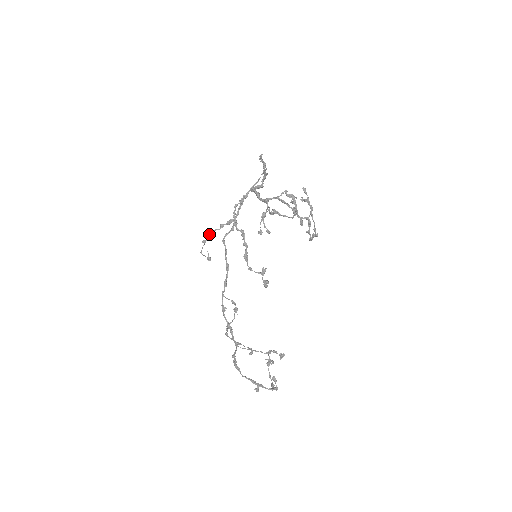
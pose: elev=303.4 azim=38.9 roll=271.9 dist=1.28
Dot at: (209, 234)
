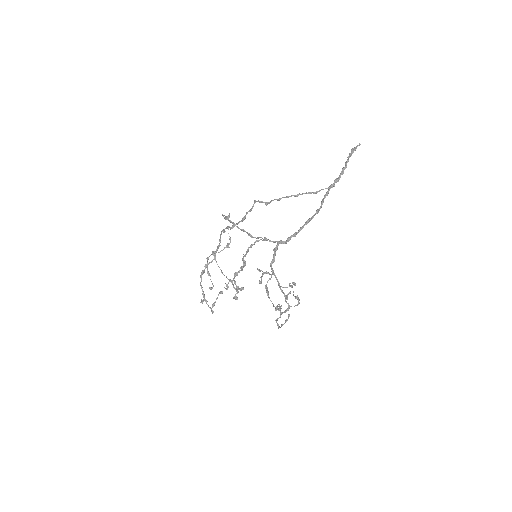
Dot at: occluded
